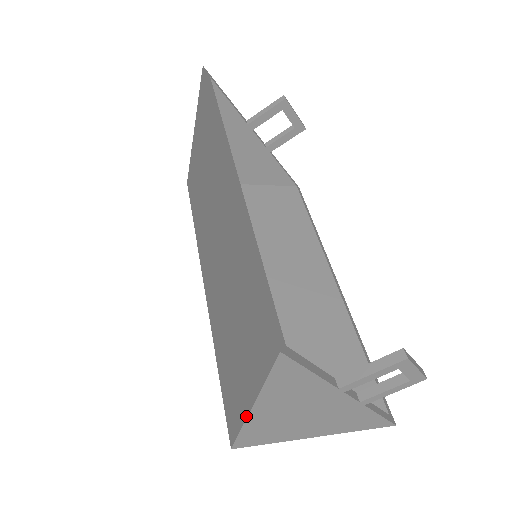
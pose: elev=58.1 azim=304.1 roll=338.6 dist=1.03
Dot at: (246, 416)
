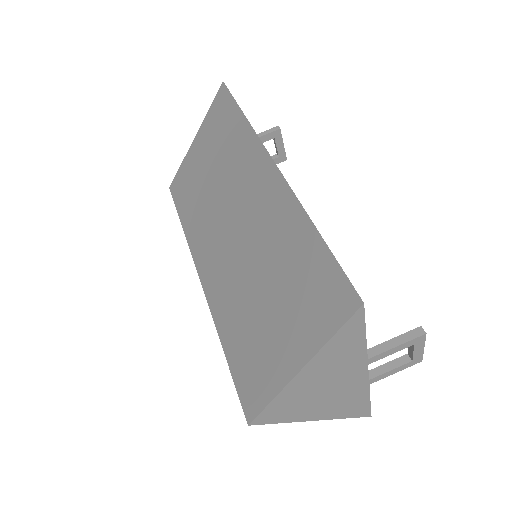
Dot at: (288, 381)
